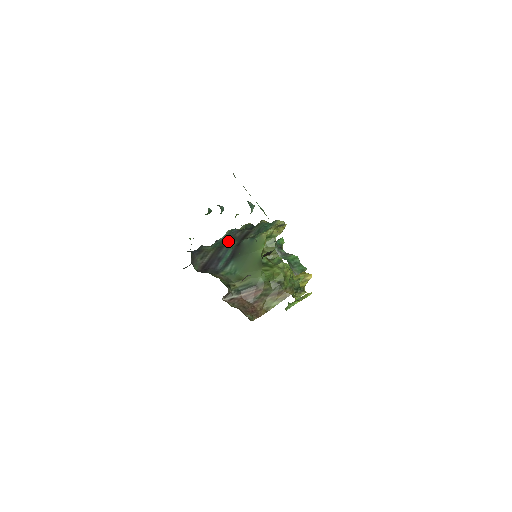
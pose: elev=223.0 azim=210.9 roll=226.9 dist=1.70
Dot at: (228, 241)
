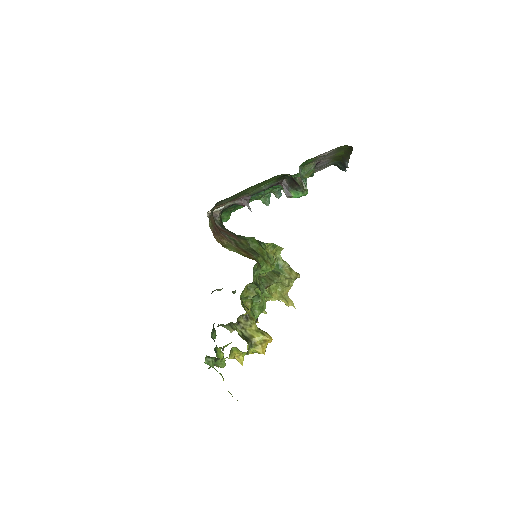
Dot at: occluded
